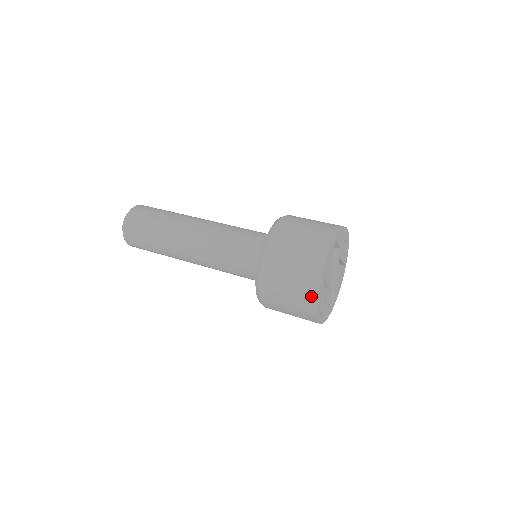
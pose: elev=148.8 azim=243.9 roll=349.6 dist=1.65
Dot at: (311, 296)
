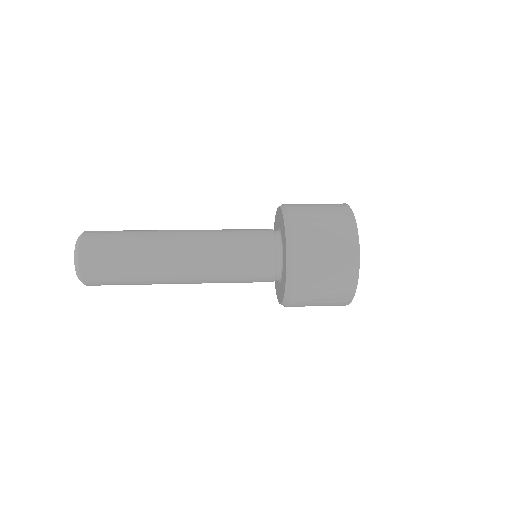
Dot at: (352, 256)
